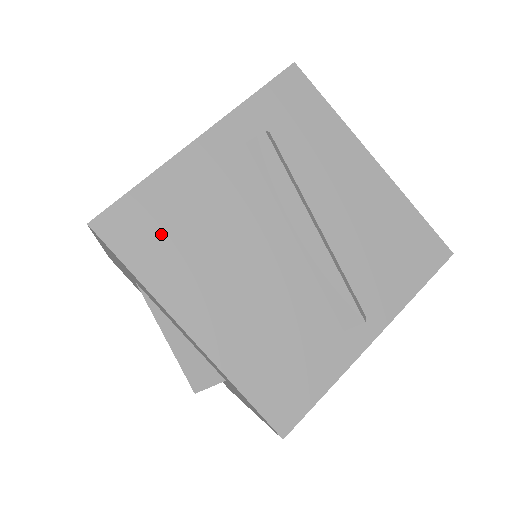
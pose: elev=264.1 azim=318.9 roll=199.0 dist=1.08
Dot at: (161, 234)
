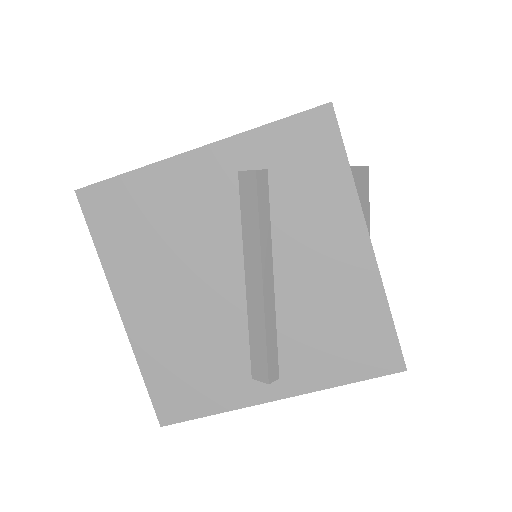
Dot at: (129, 224)
